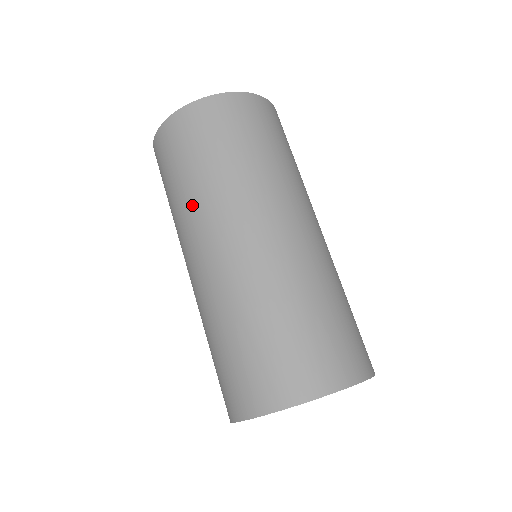
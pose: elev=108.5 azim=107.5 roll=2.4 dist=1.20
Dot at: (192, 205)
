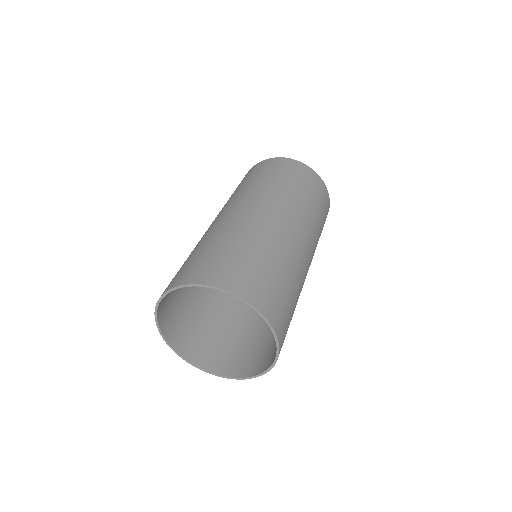
Dot at: (240, 192)
